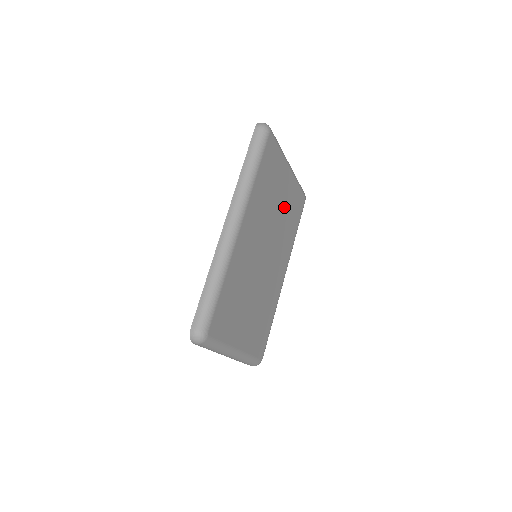
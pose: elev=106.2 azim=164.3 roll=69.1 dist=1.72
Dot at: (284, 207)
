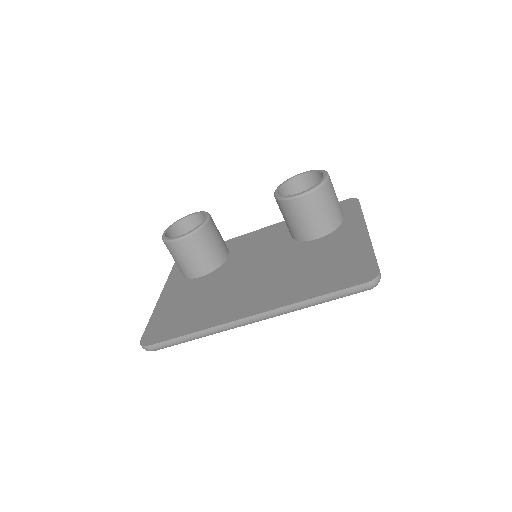
Dot at: occluded
